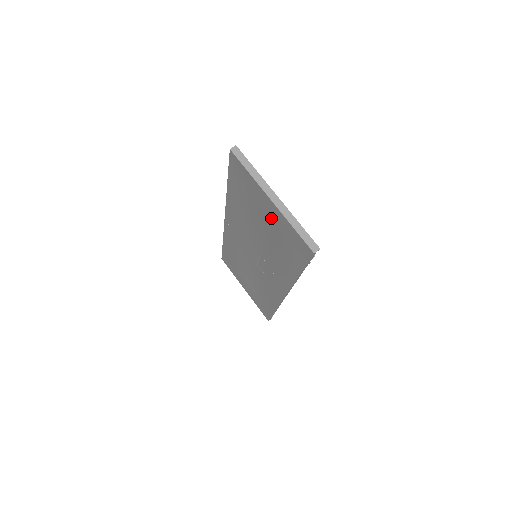
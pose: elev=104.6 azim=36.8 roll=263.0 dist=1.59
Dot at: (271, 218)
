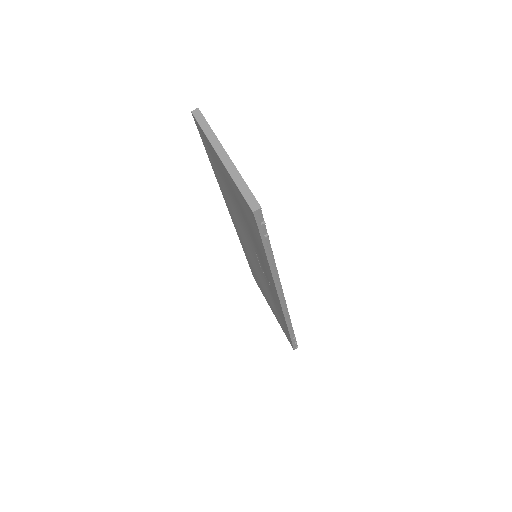
Dot at: (230, 186)
